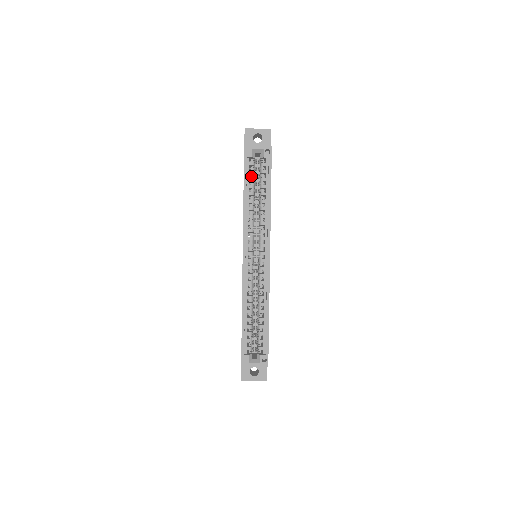
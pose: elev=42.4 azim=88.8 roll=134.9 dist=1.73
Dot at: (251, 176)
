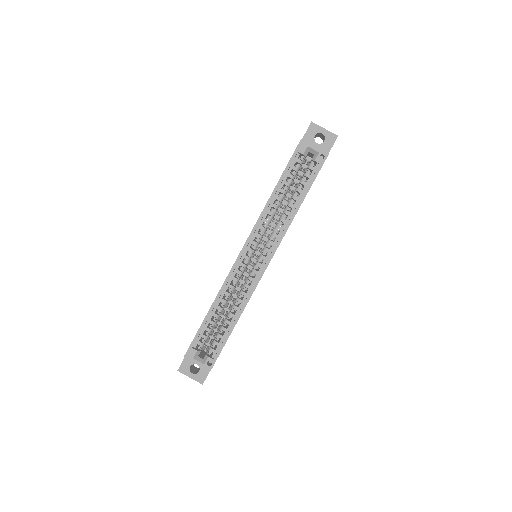
Dot at: (292, 173)
